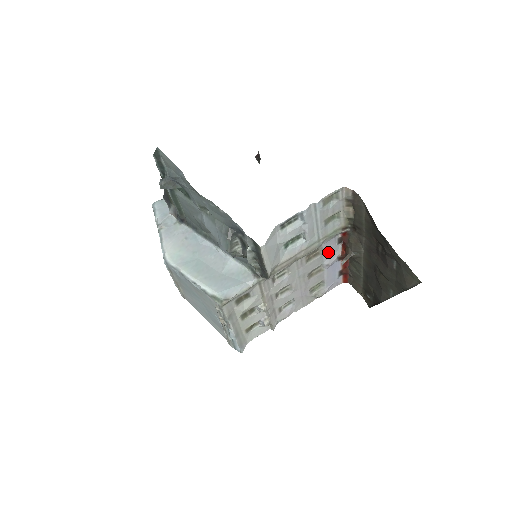
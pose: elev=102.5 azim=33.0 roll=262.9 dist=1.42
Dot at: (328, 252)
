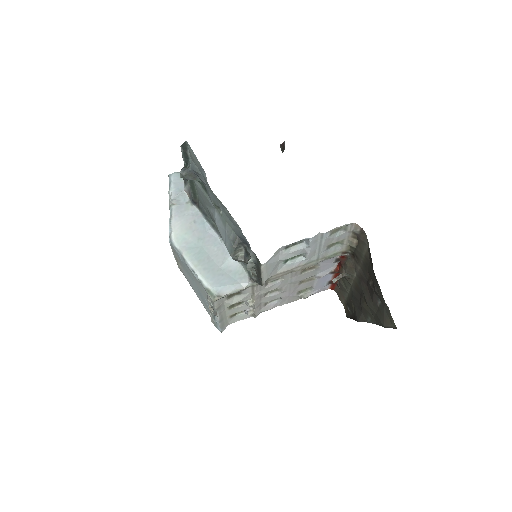
Dot at: (323, 267)
